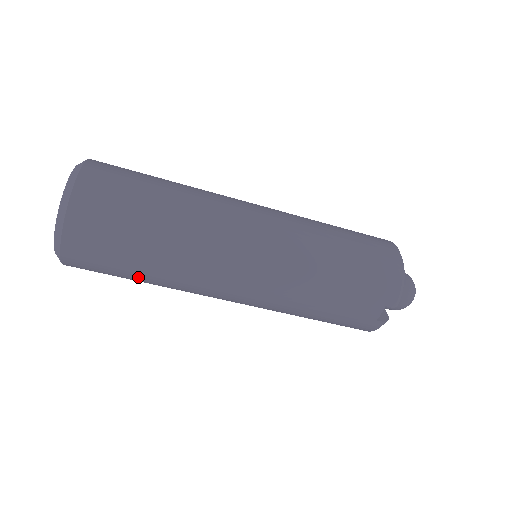
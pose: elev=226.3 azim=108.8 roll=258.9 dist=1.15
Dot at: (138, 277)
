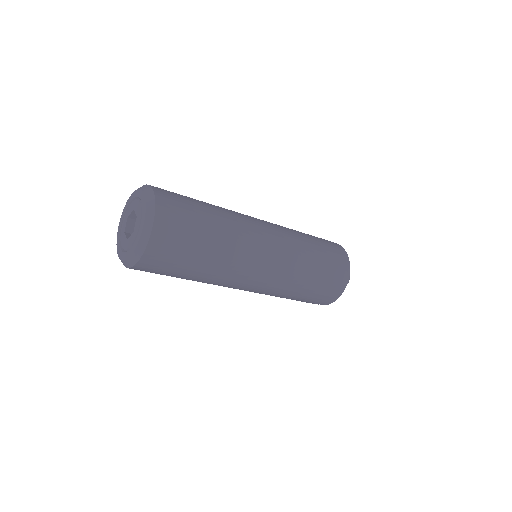
Dot at: occluded
